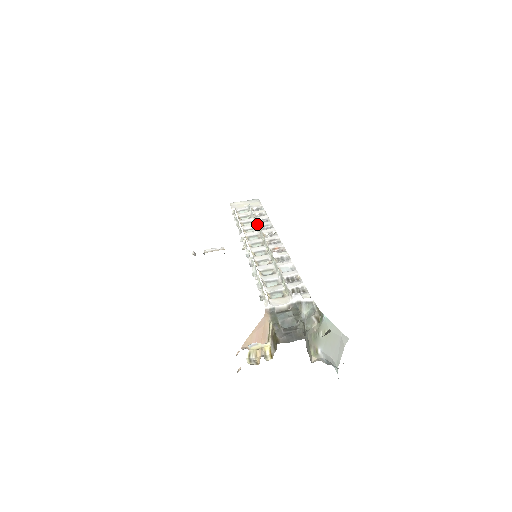
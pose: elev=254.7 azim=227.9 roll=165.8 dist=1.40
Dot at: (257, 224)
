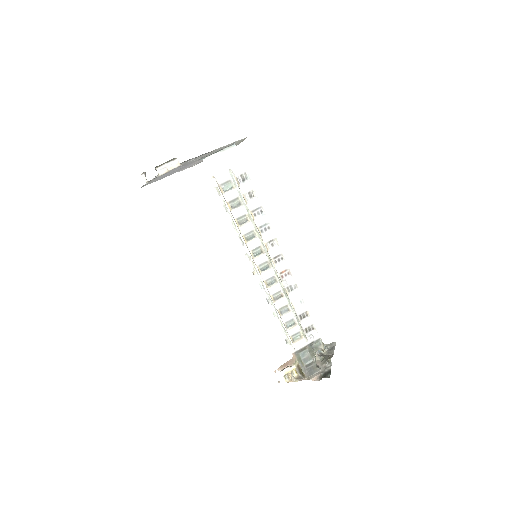
Dot at: (257, 230)
